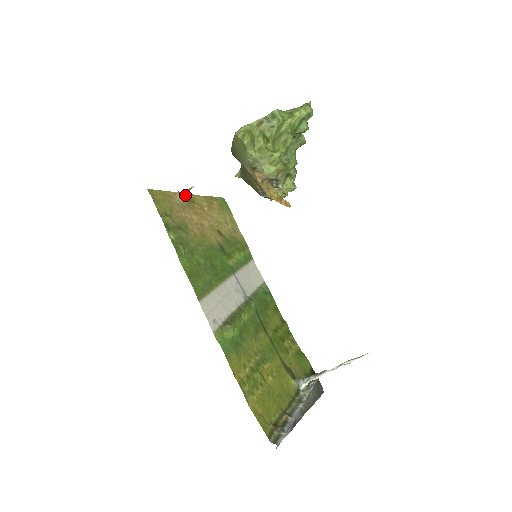
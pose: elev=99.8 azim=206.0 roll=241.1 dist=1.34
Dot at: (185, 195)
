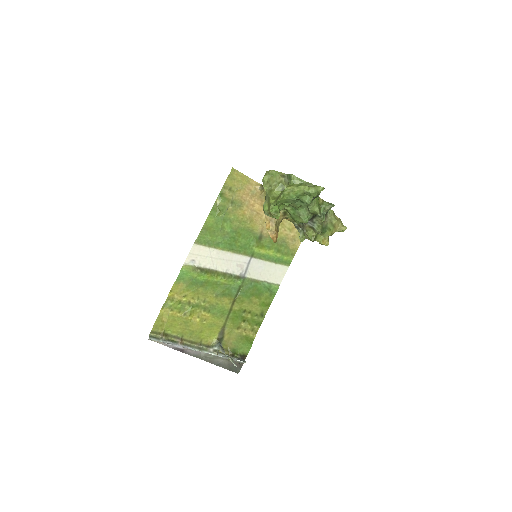
Dot at: (261, 189)
